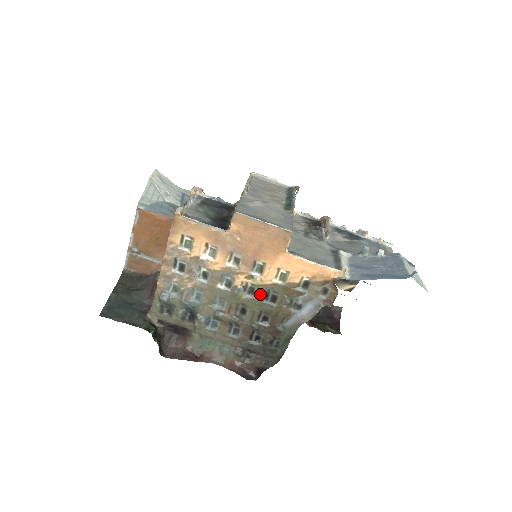
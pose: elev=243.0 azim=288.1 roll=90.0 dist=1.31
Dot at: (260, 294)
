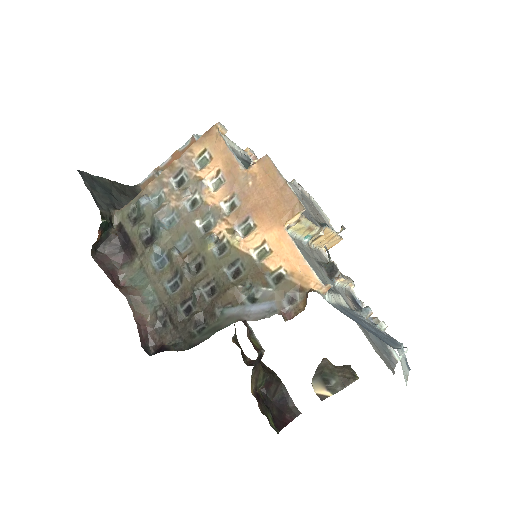
Dot at: (227, 258)
